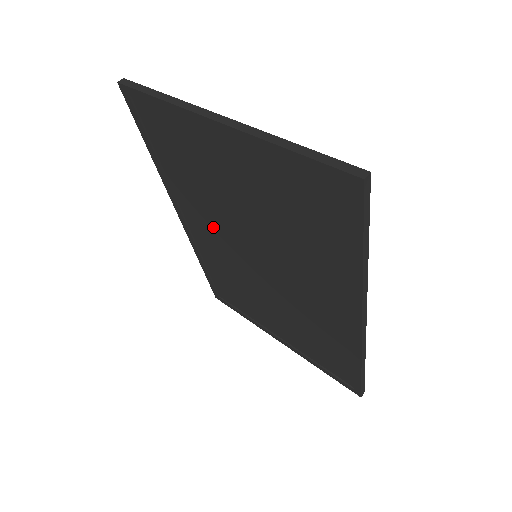
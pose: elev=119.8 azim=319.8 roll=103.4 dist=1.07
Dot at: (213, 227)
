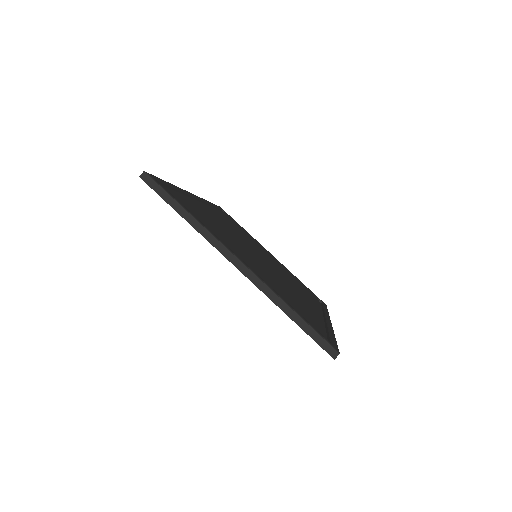
Dot at: occluded
